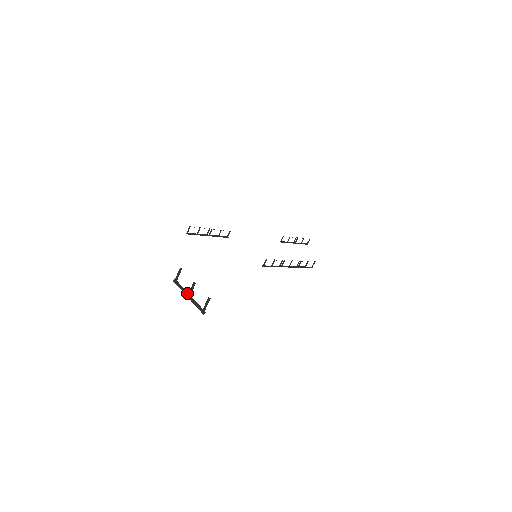
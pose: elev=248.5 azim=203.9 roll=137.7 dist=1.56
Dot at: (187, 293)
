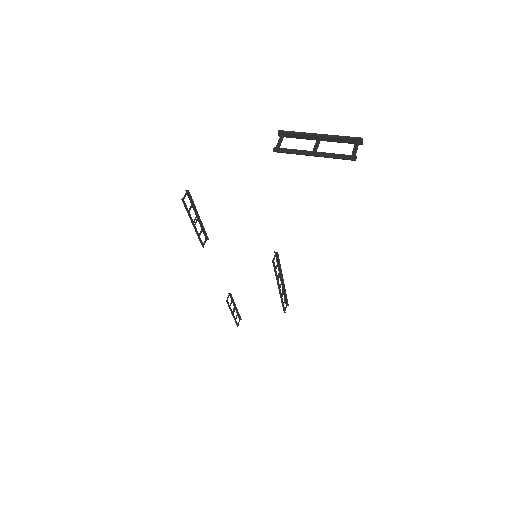
Dot at: (310, 151)
